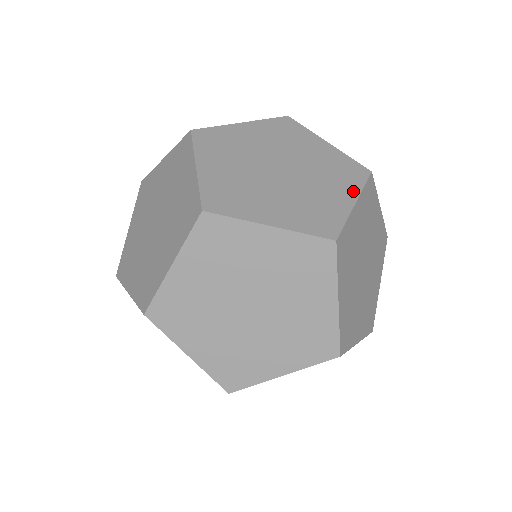
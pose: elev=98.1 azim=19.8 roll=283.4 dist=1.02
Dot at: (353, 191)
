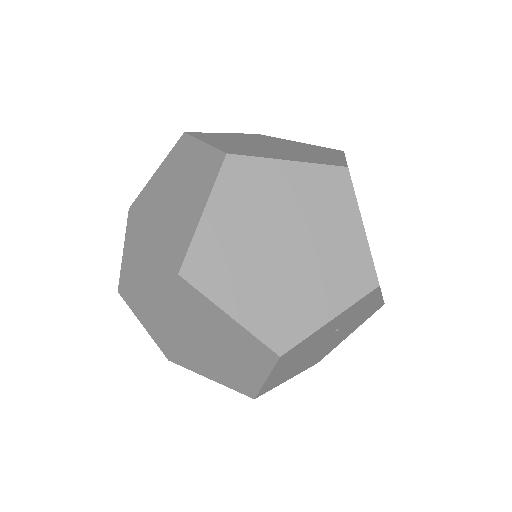
Dot at: (338, 155)
